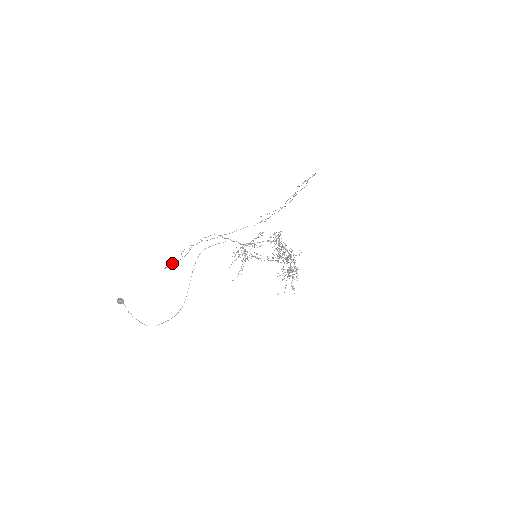
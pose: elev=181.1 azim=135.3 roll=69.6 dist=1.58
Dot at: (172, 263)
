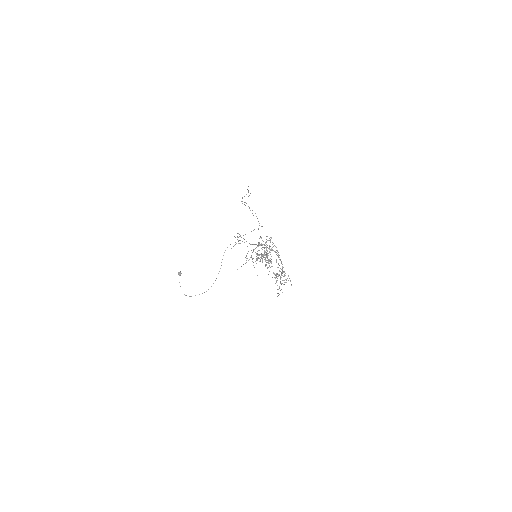
Dot at: occluded
